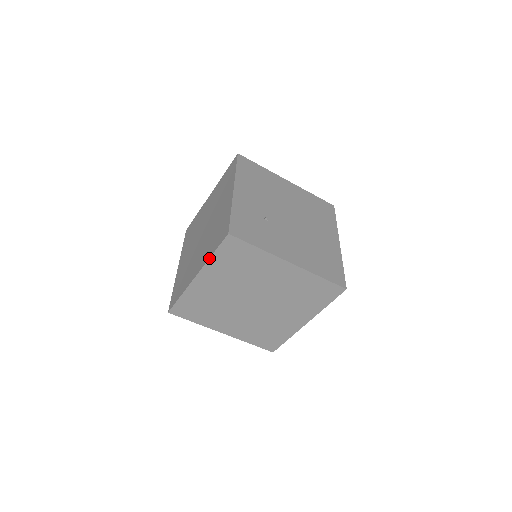
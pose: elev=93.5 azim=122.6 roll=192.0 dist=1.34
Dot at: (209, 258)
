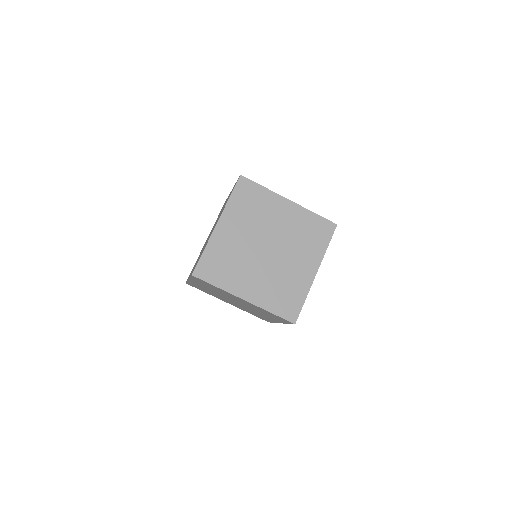
Dot at: (227, 201)
